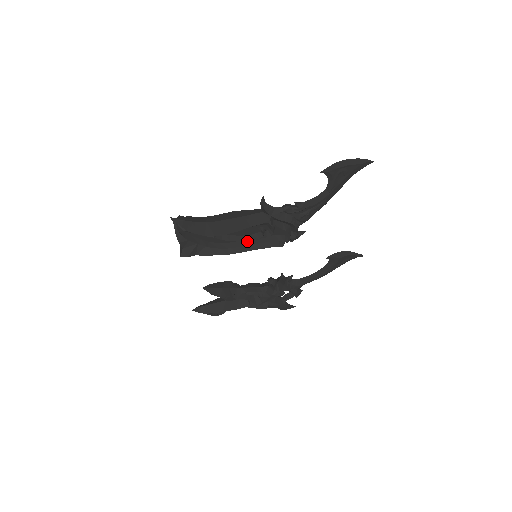
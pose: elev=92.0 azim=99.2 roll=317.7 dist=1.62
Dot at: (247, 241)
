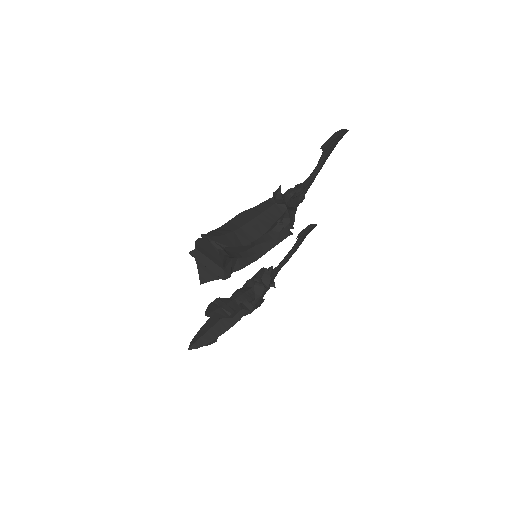
Dot at: occluded
